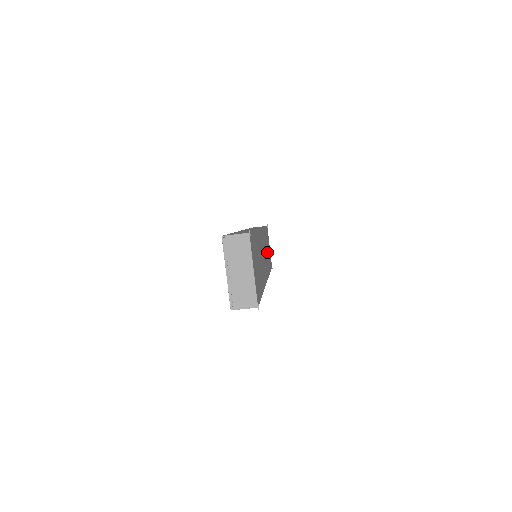
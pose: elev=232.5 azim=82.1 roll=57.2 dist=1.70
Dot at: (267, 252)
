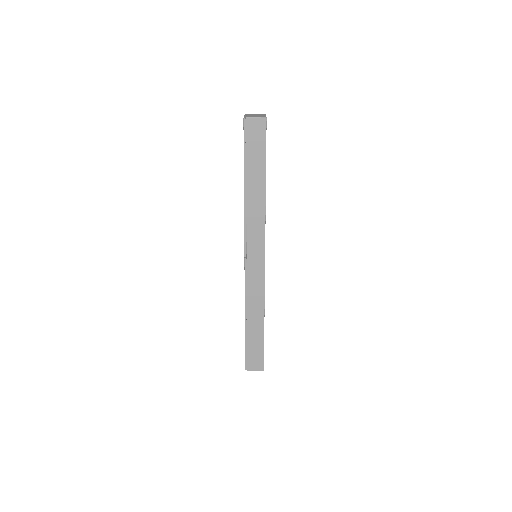
Dot at: occluded
